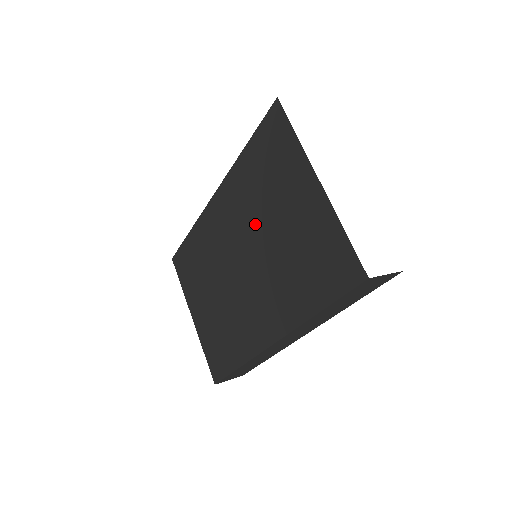
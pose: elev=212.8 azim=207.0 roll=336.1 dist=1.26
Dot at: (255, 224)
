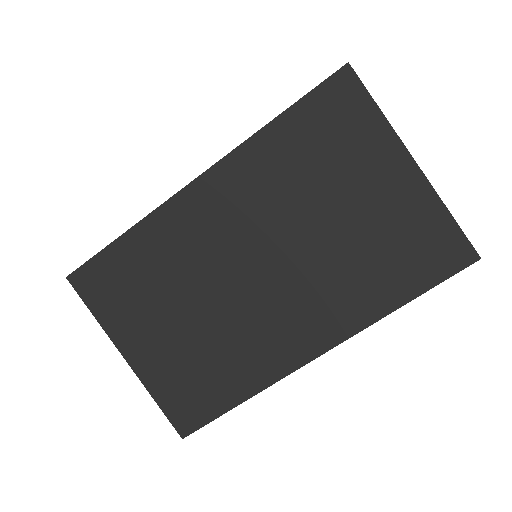
Dot at: (293, 214)
